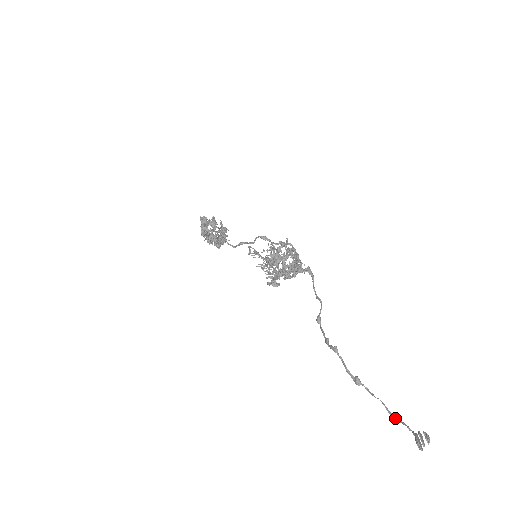
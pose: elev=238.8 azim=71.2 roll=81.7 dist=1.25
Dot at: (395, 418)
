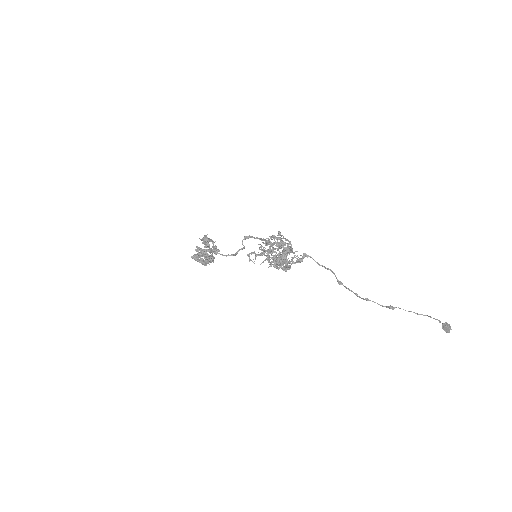
Dot at: occluded
